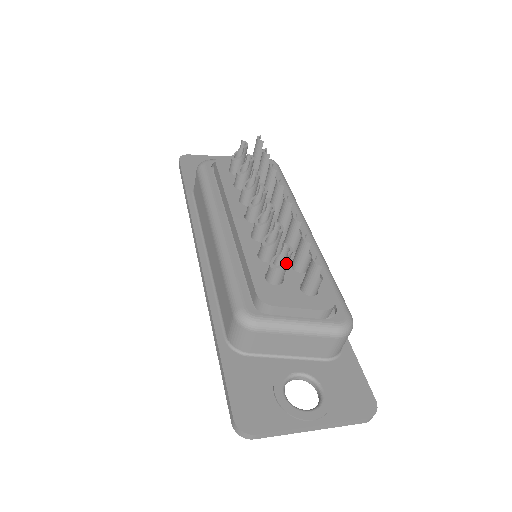
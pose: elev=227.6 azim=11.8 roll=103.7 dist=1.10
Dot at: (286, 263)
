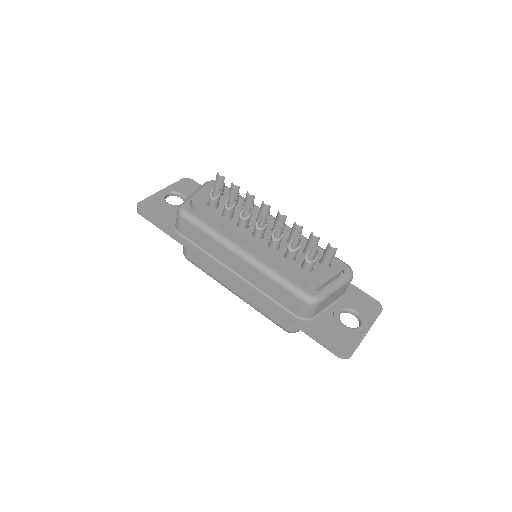
Dot at: (317, 257)
